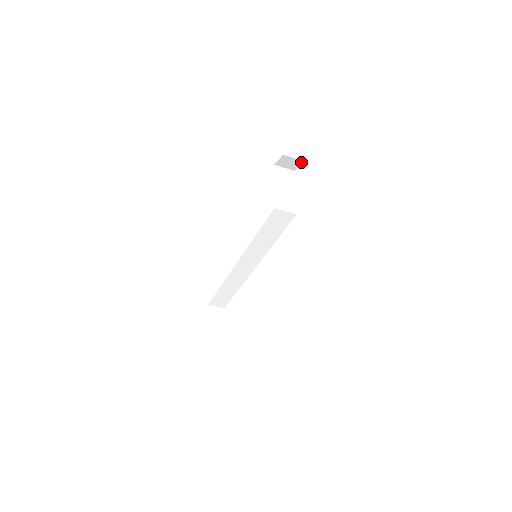
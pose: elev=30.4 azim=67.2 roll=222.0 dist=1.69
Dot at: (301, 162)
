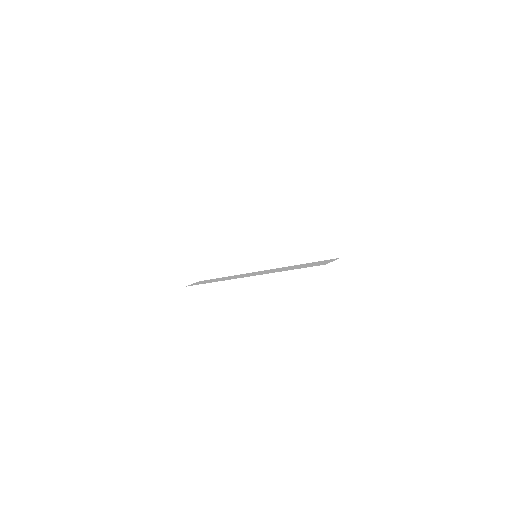
Dot at: occluded
